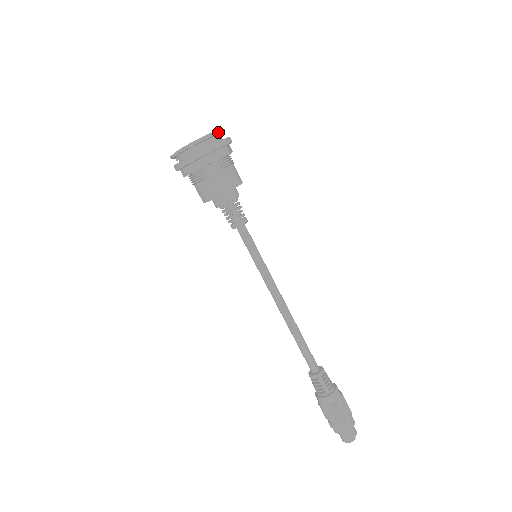
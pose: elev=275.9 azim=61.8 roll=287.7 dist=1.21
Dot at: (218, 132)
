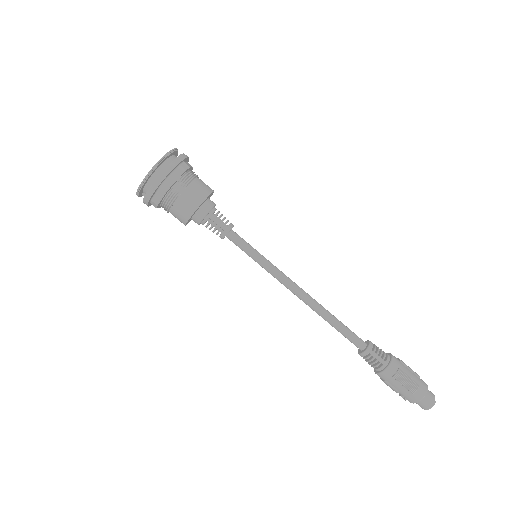
Dot at: (171, 152)
